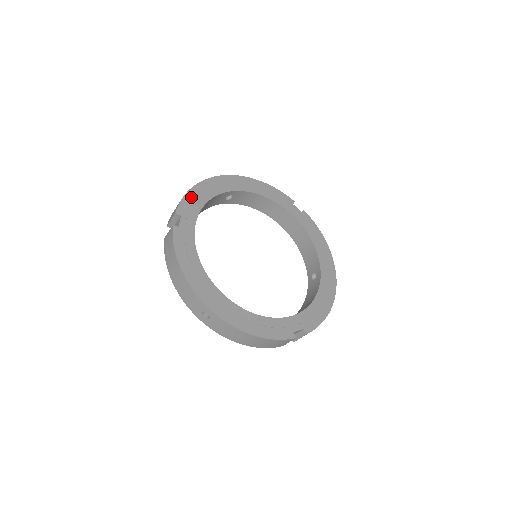
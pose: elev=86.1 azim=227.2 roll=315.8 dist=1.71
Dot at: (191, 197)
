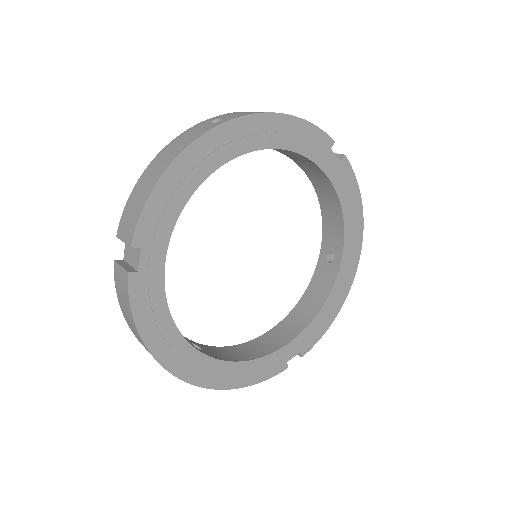
Dot at: (159, 201)
